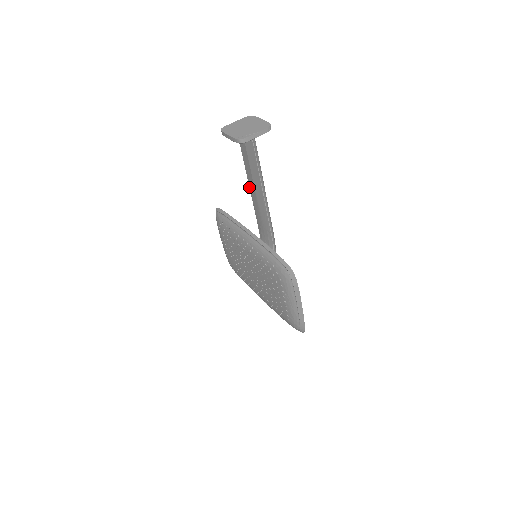
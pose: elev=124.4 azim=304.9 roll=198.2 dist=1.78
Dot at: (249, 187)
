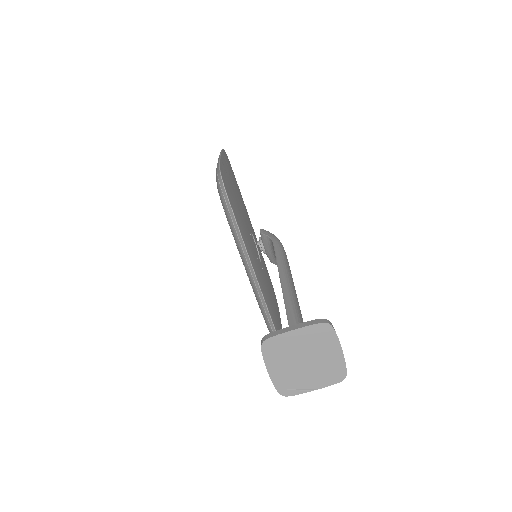
Dot at: occluded
